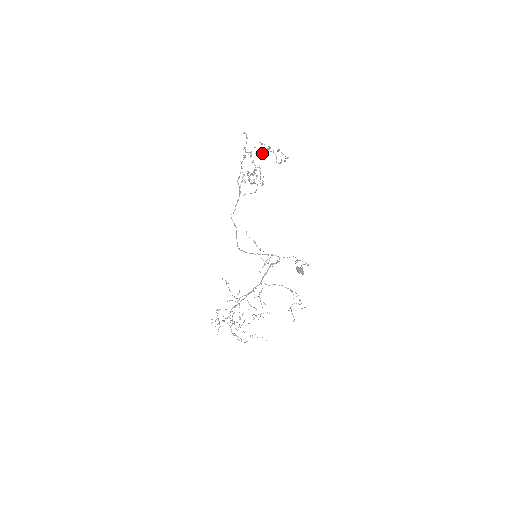
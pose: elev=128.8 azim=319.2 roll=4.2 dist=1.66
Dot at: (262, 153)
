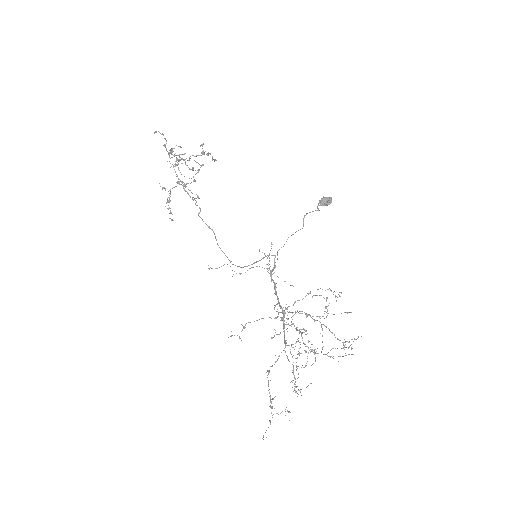
Dot at: occluded
